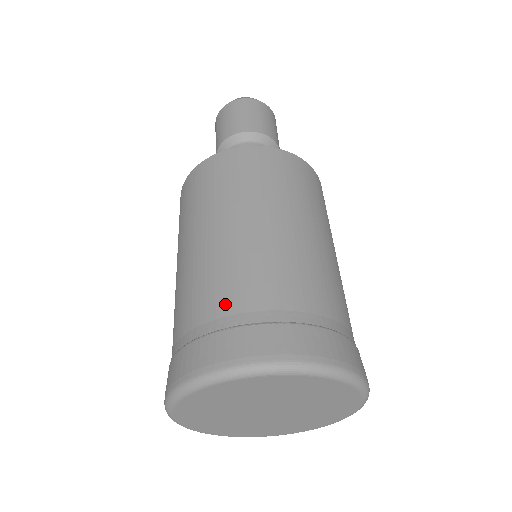
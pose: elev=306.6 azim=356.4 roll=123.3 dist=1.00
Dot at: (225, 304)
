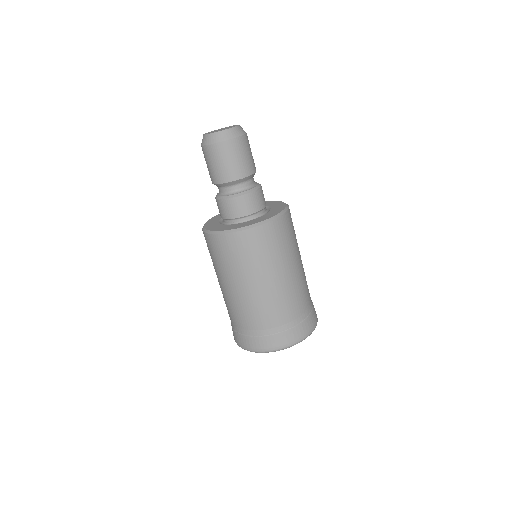
Dot at: (288, 317)
